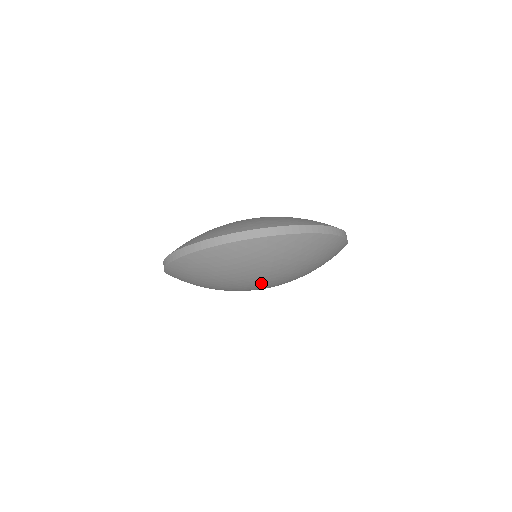
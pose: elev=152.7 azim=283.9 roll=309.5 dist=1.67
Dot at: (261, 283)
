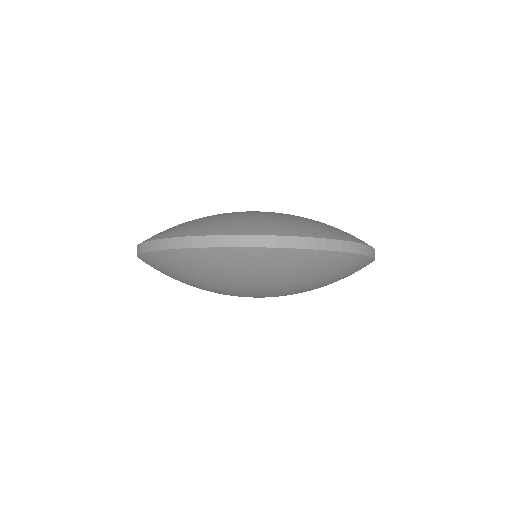
Dot at: (249, 295)
